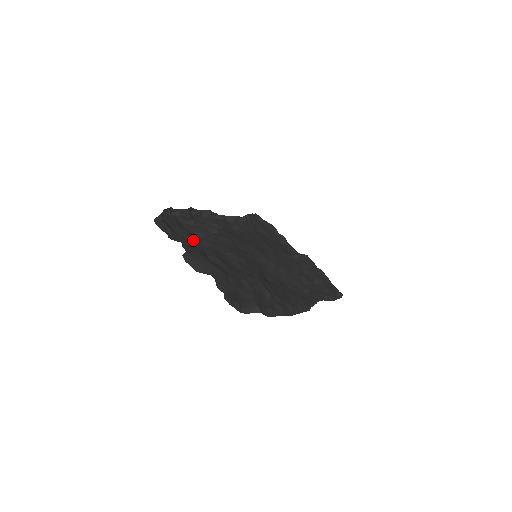
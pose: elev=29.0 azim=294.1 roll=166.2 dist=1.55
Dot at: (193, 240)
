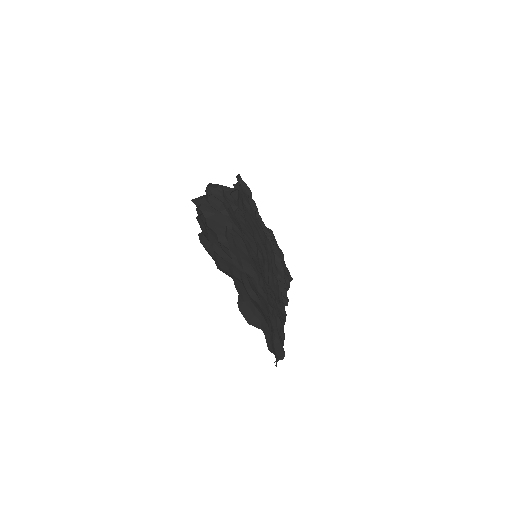
Dot at: (227, 257)
